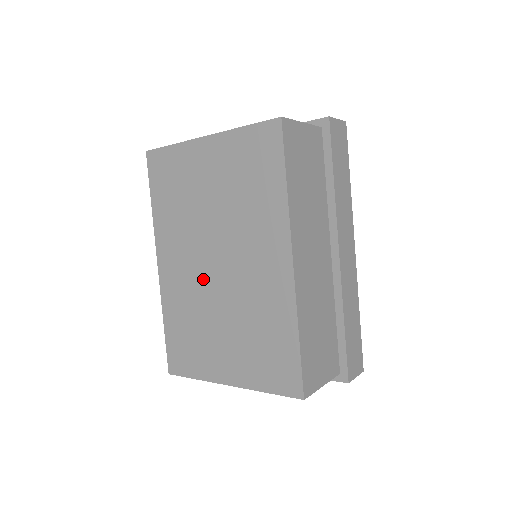
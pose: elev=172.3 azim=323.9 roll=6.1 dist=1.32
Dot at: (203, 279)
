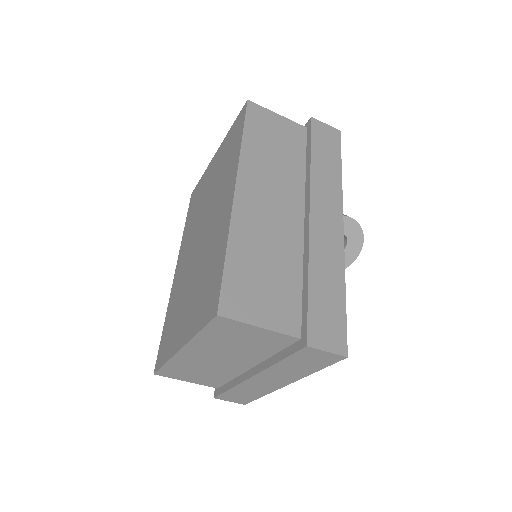
Dot at: (191, 259)
